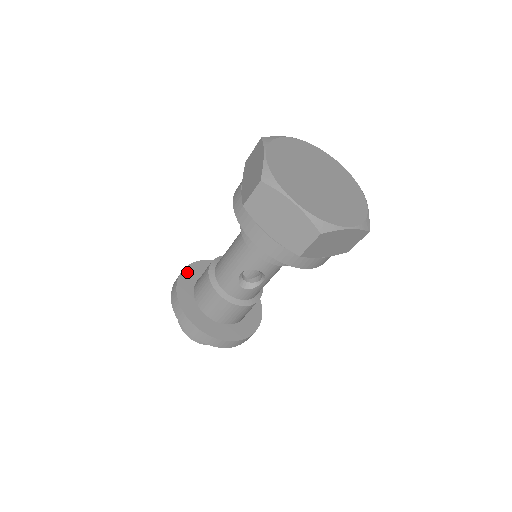
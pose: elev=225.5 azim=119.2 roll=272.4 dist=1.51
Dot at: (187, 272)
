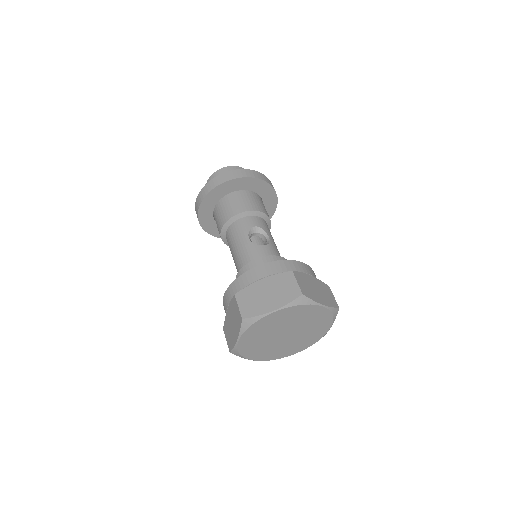
Dot at: (208, 199)
